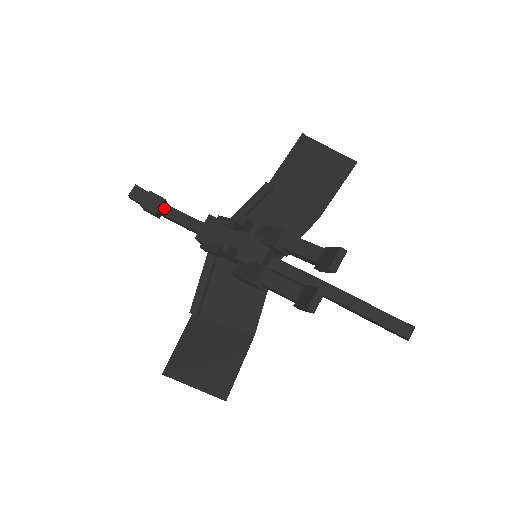
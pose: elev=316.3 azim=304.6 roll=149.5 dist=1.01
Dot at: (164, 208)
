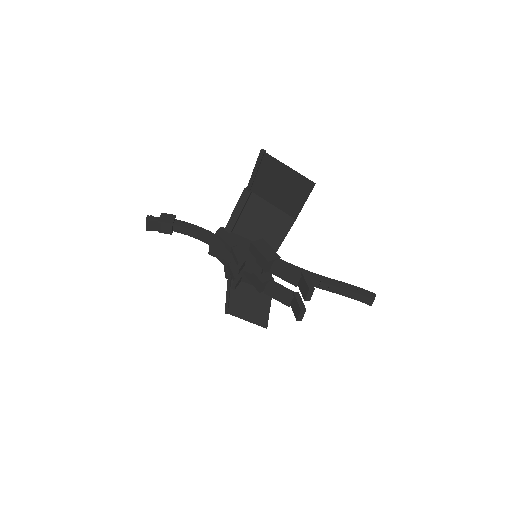
Dot at: (175, 228)
